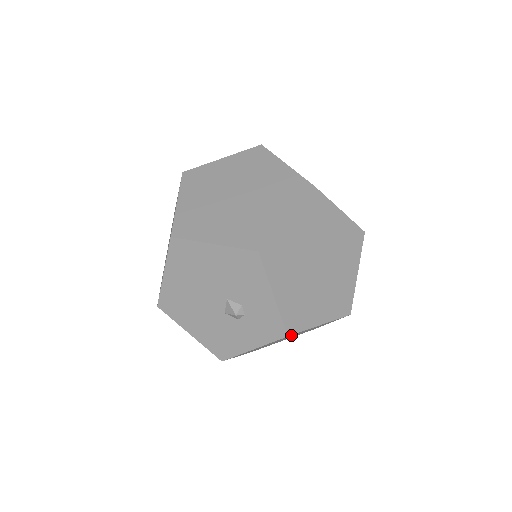
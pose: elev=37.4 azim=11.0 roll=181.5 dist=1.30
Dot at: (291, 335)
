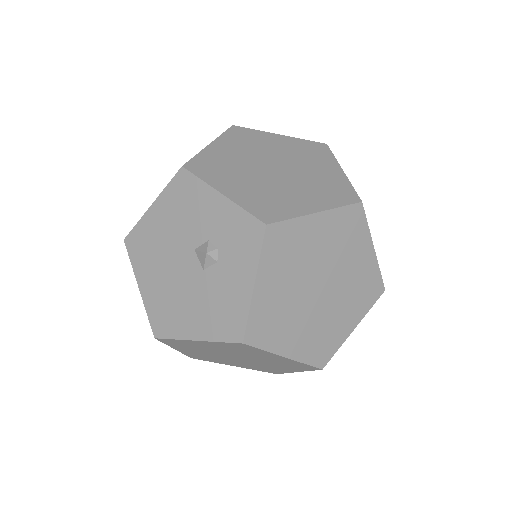
Dot at: (281, 234)
